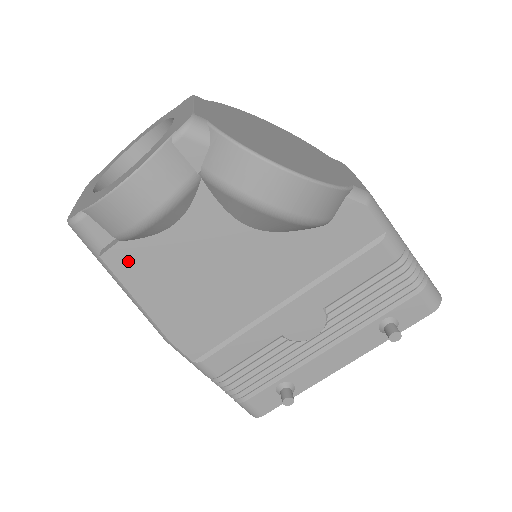
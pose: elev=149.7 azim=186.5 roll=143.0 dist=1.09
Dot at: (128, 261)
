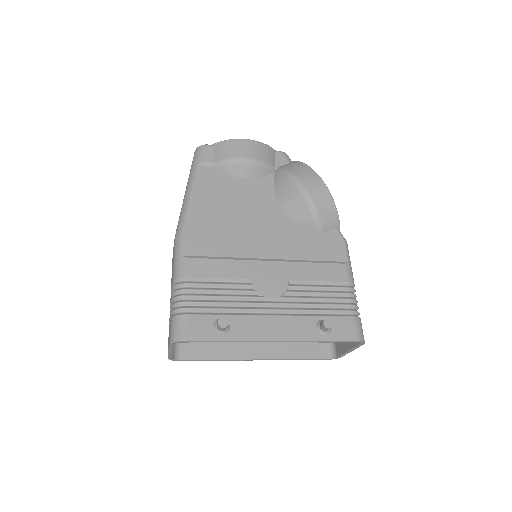
Dot at: (208, 177)
